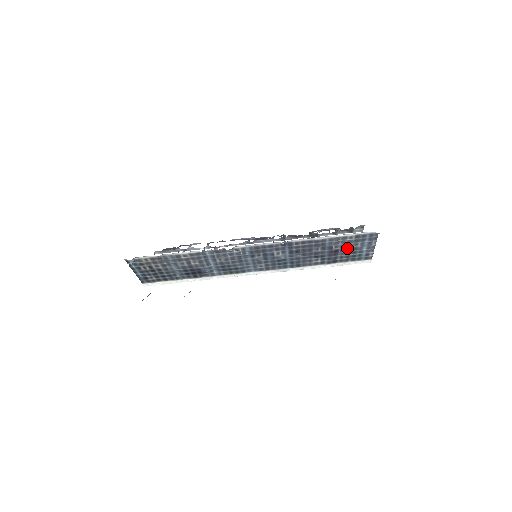
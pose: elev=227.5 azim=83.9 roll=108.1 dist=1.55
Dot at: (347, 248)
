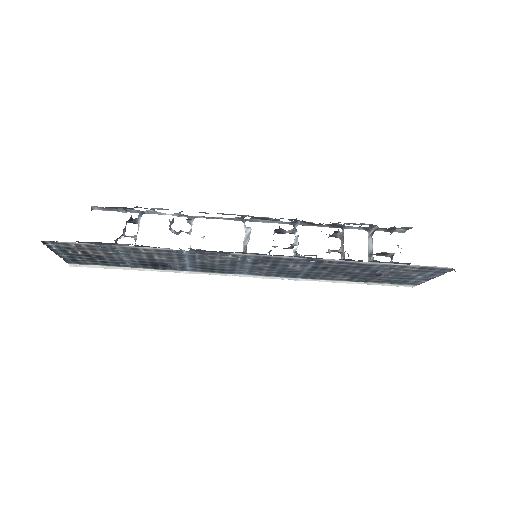
Dot at: (396, 274)
